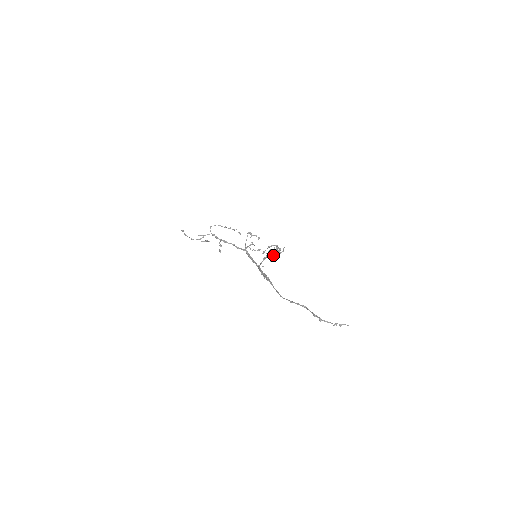
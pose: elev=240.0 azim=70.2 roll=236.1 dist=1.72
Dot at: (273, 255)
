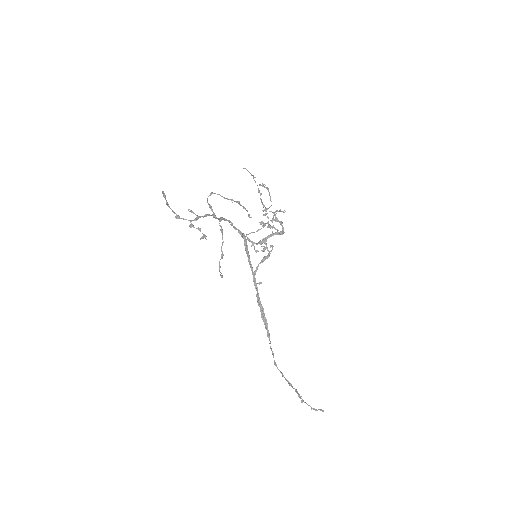
Dot at: occluded
